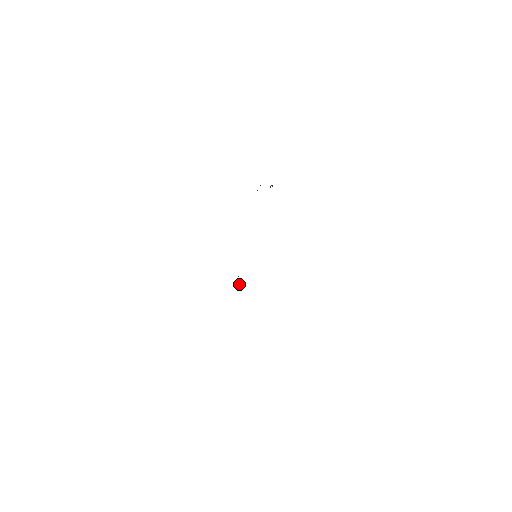
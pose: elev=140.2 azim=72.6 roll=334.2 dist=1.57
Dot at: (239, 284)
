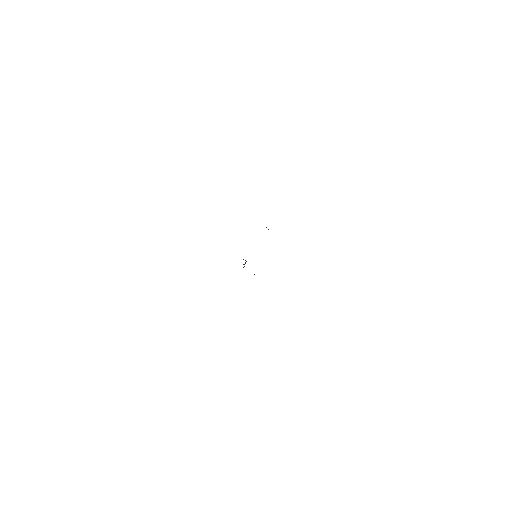
Dot at: occluded
